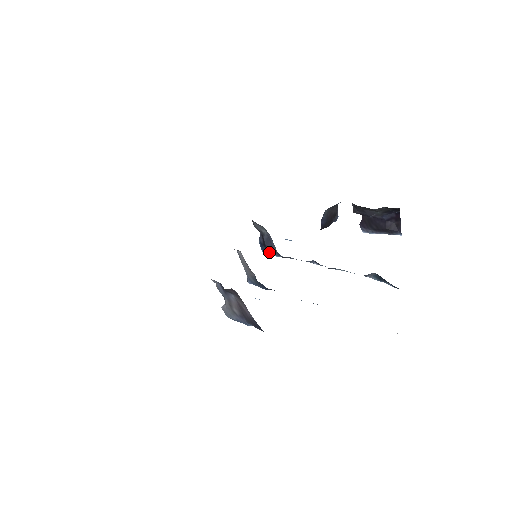
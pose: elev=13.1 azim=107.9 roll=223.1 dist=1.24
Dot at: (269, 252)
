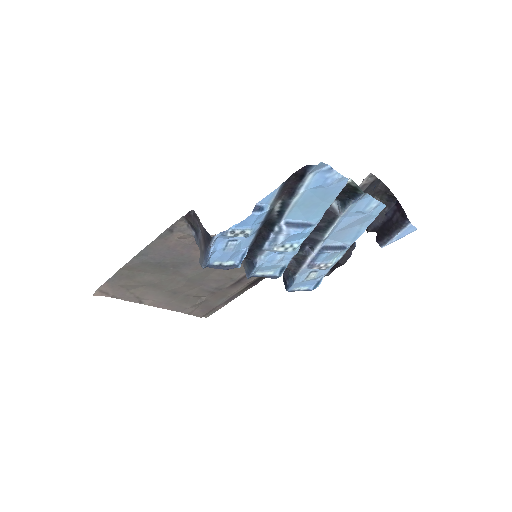
Dot at: (289, 284)
